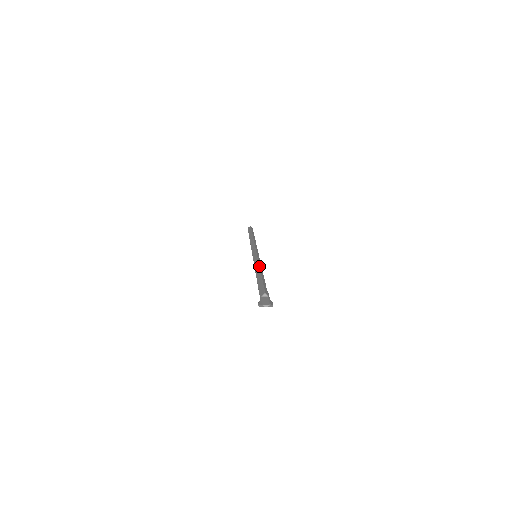
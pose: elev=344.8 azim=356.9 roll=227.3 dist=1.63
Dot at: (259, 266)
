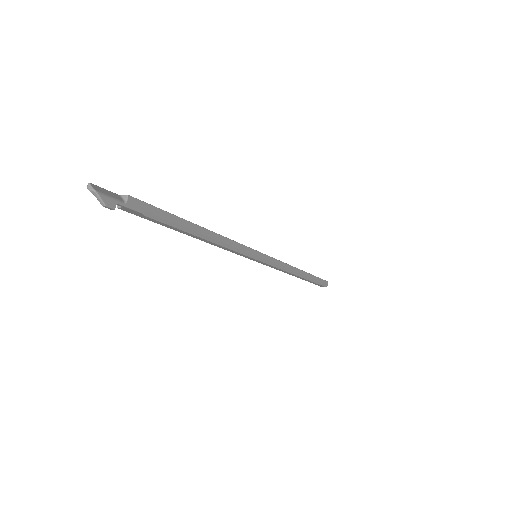
Dot at: occluded
